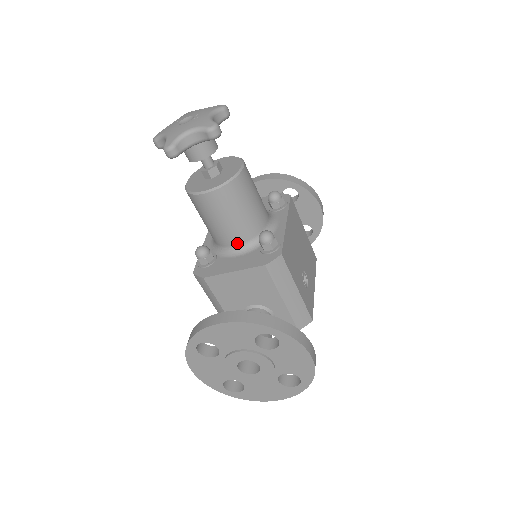
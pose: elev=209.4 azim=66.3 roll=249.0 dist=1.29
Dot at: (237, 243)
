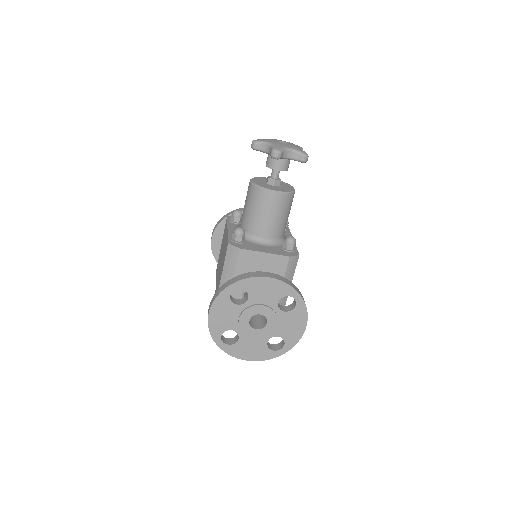
Dot at: (267, 237)
